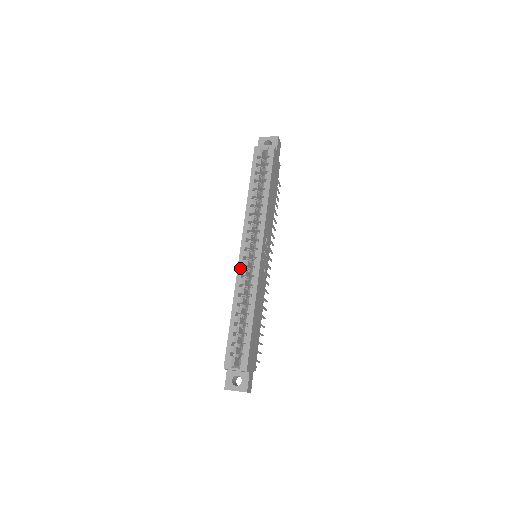
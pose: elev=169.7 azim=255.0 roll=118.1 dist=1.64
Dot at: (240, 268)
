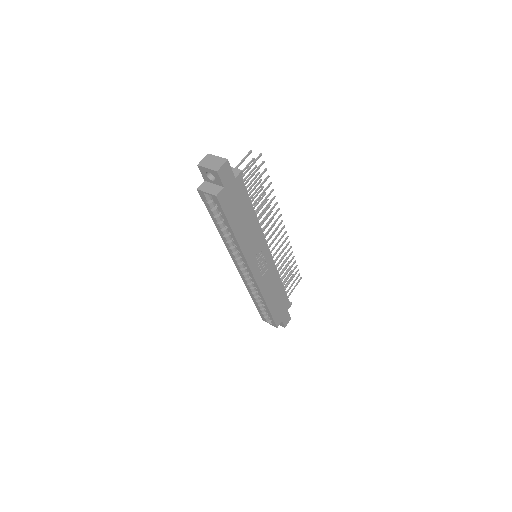
Dot at: (243, 279)
